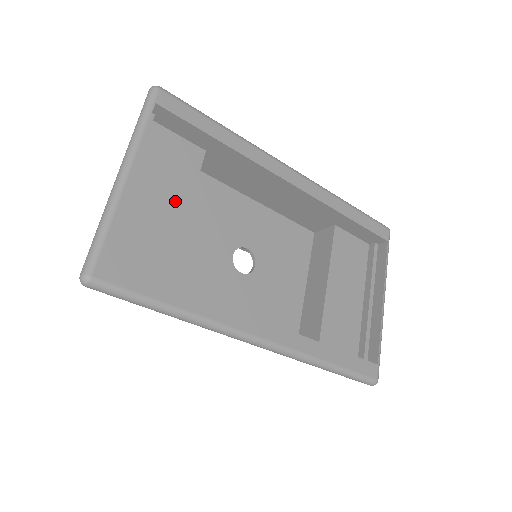
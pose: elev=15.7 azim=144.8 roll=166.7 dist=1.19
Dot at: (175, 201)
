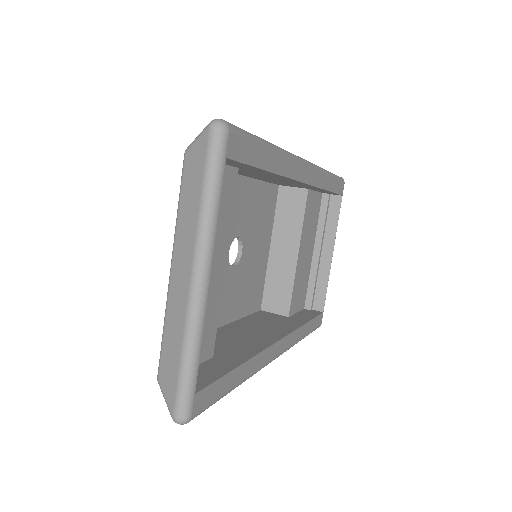
Dot at: (217, 255)
